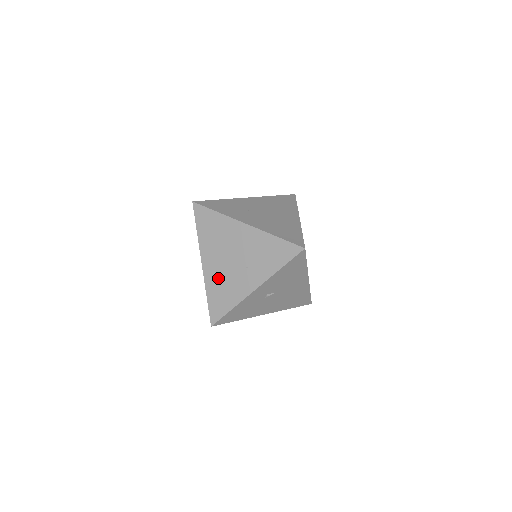
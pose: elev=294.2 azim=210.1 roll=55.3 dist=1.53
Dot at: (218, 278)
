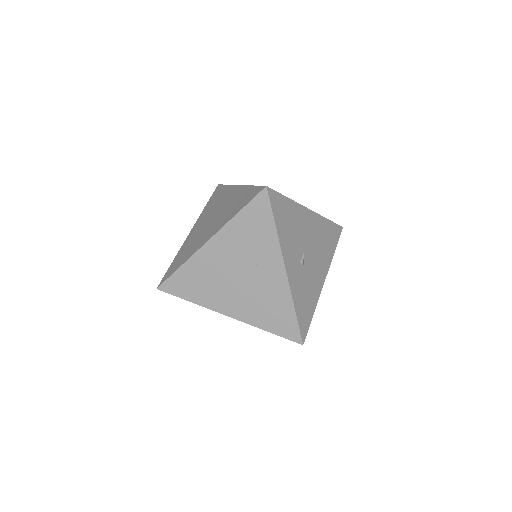
Dot at: (252, 306)
